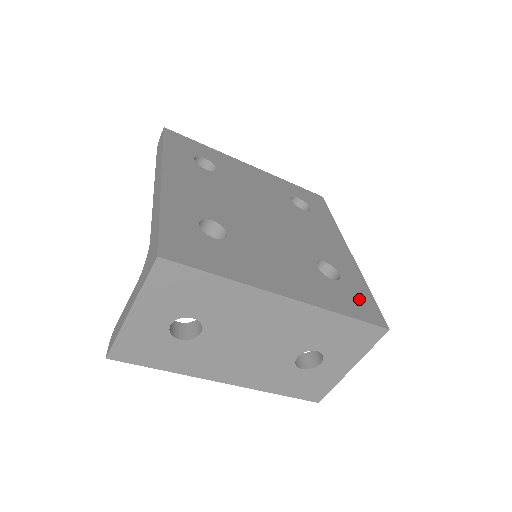
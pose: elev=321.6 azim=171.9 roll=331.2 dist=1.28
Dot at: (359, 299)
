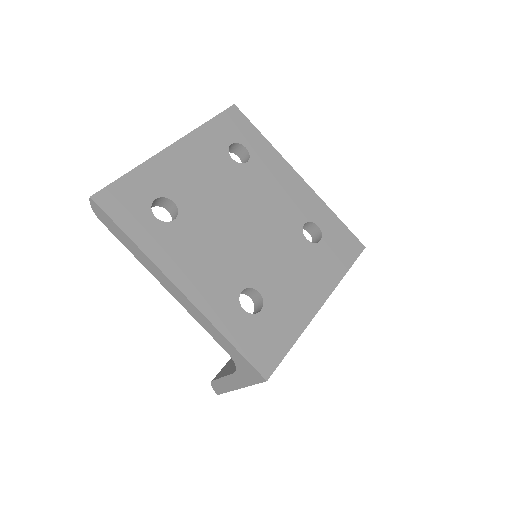
Dot at: (340, 239)
